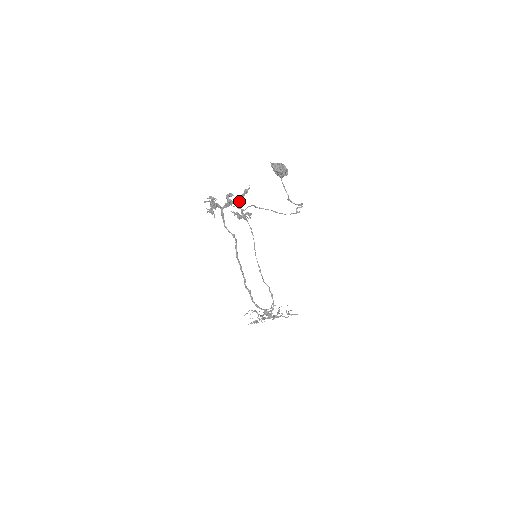
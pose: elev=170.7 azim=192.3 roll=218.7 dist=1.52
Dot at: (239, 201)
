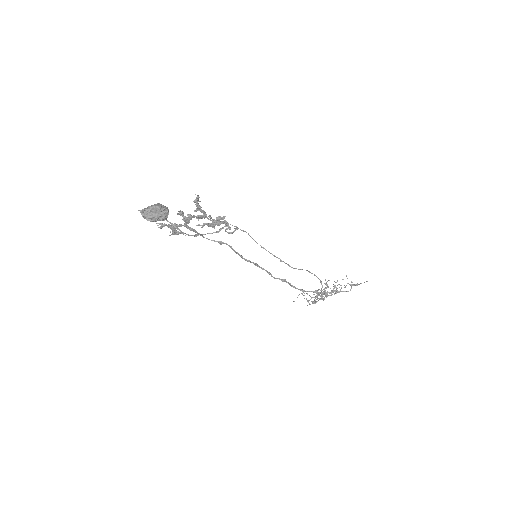
Dot at: (200, 211)
